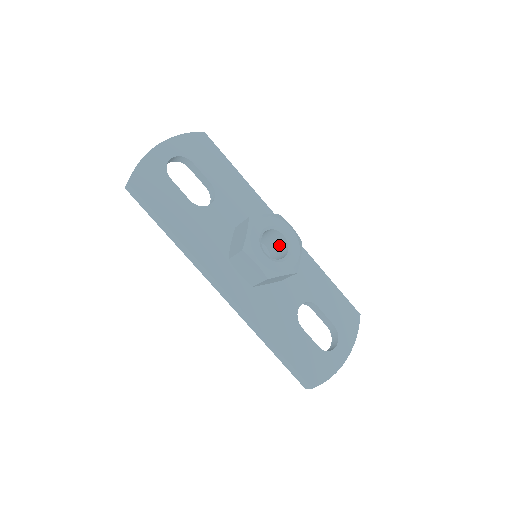
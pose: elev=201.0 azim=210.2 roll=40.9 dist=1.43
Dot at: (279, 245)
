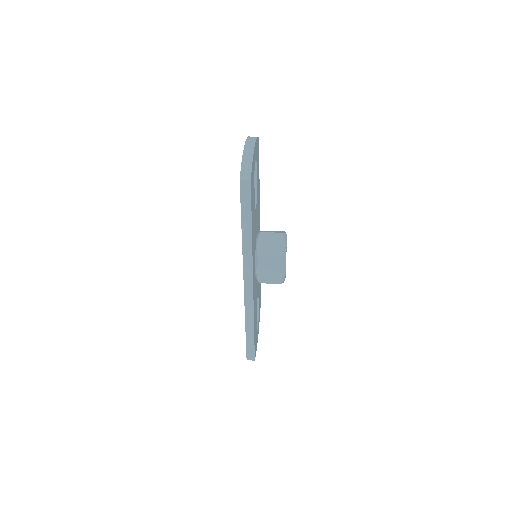
Dot at: occluded
